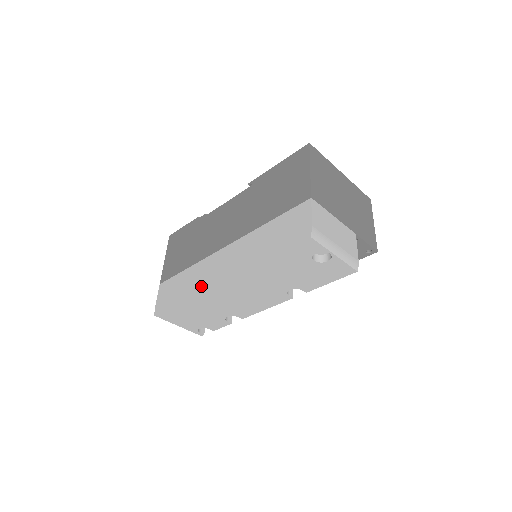
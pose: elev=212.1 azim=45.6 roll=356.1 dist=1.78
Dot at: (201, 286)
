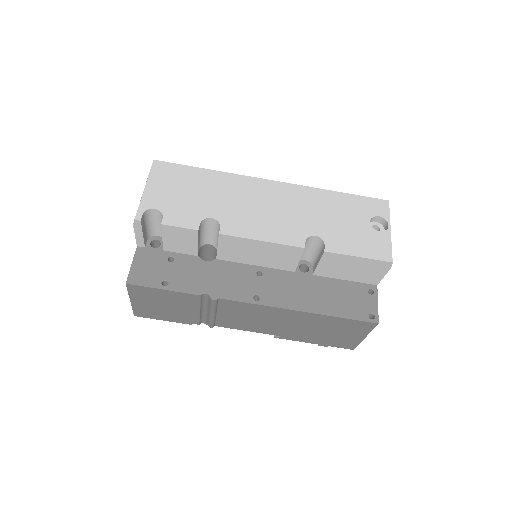
Dot at: occluded
